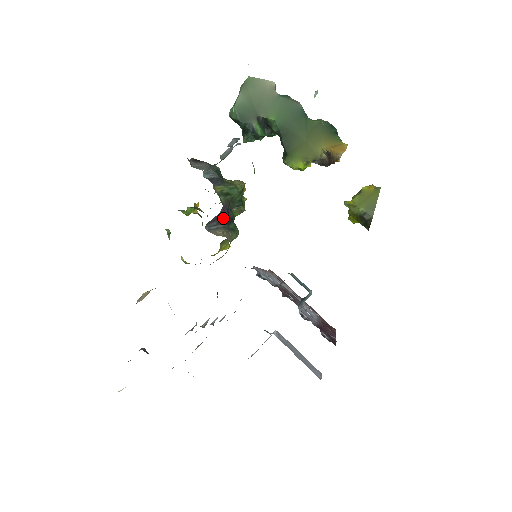
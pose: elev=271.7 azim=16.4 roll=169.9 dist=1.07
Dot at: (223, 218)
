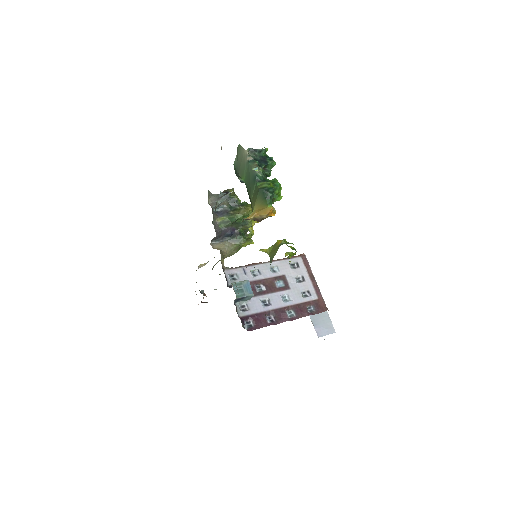
Dot at: (227, 235)
